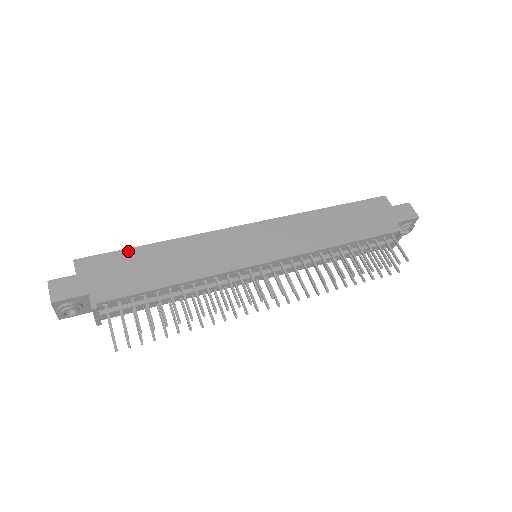
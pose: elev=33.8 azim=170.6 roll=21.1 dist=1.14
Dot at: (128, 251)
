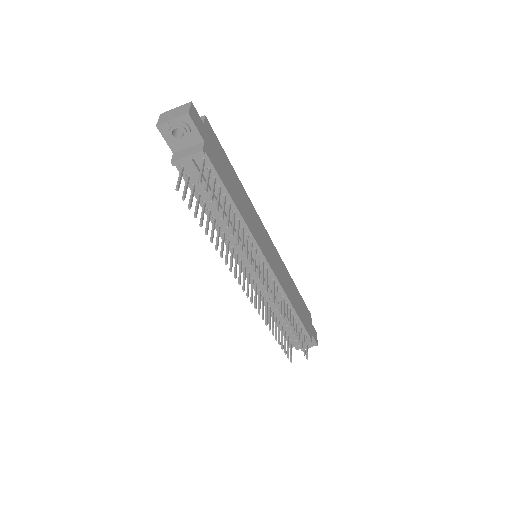
Dot at: (226, 156)
